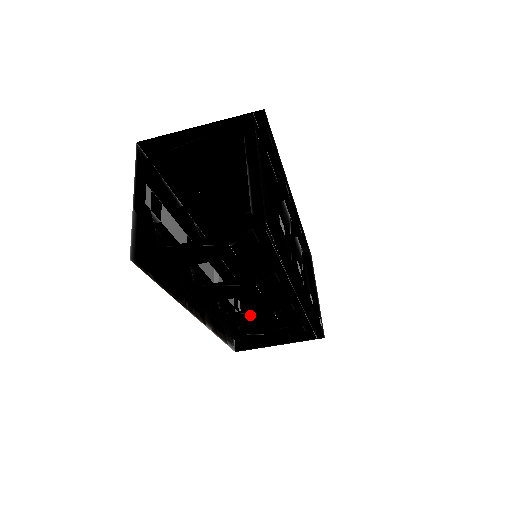
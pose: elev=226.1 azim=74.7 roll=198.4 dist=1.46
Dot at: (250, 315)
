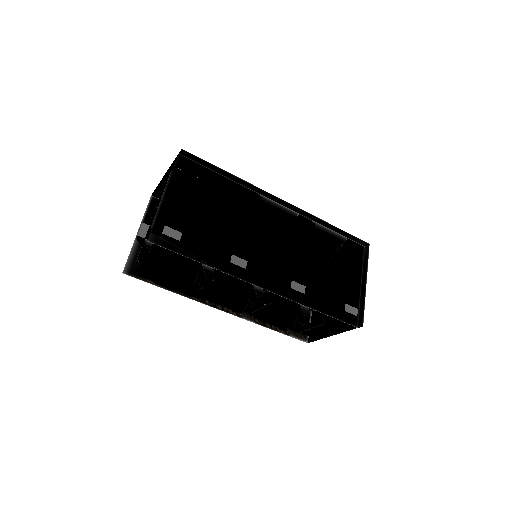
Dot at: (261, 306)
